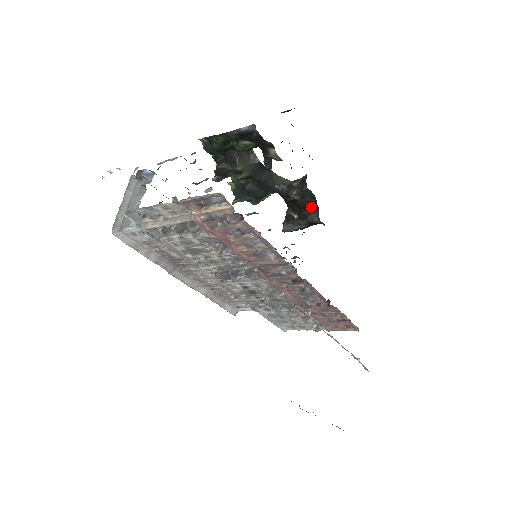
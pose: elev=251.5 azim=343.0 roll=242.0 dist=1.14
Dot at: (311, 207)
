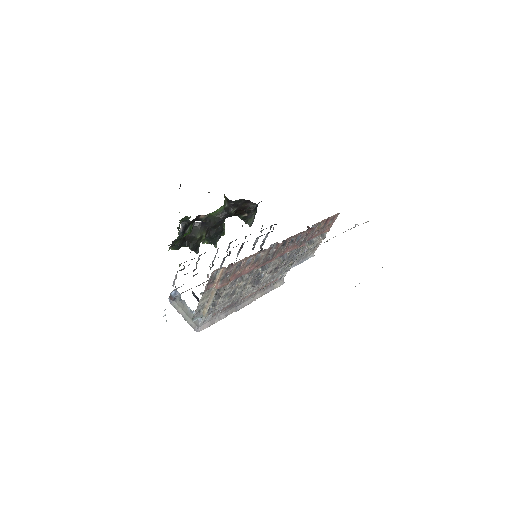
Dot at: (246, 204)
